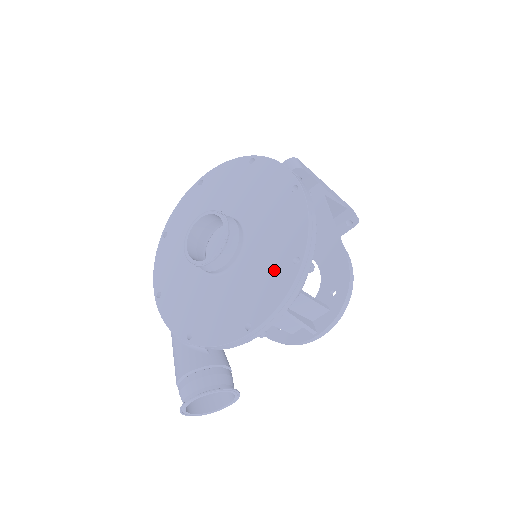
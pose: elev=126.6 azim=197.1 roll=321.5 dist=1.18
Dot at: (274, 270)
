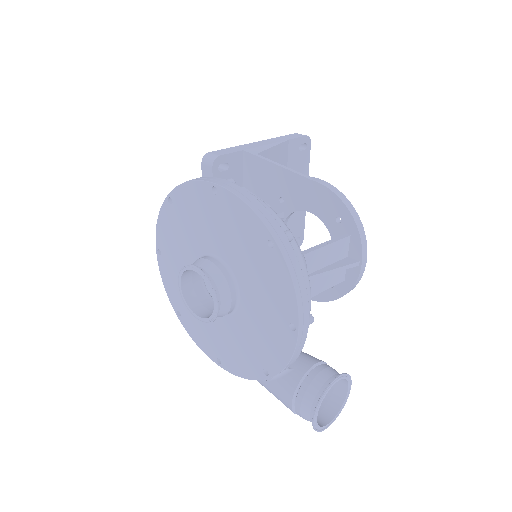
Dot at: (265, 267)
